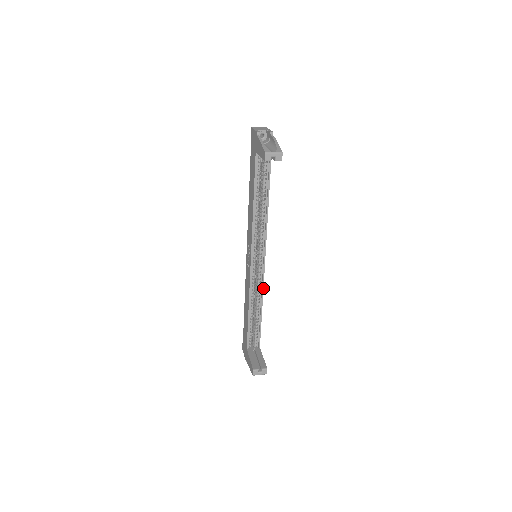
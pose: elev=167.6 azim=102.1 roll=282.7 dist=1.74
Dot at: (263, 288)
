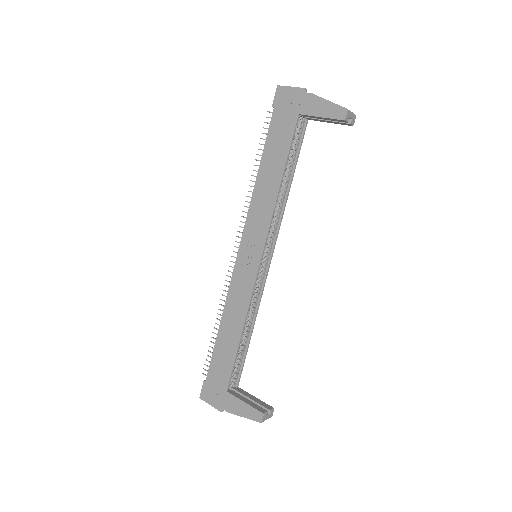
Dot at: occluded
